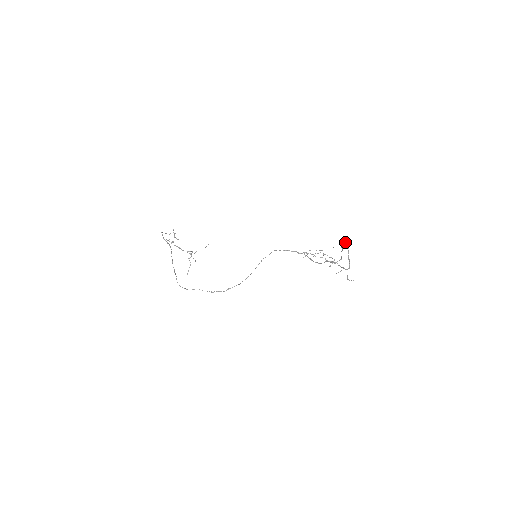
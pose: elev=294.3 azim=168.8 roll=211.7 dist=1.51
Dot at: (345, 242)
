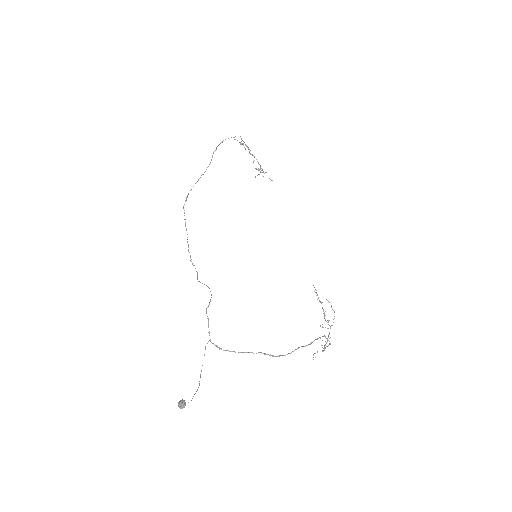
Dot at: (178, 404)
